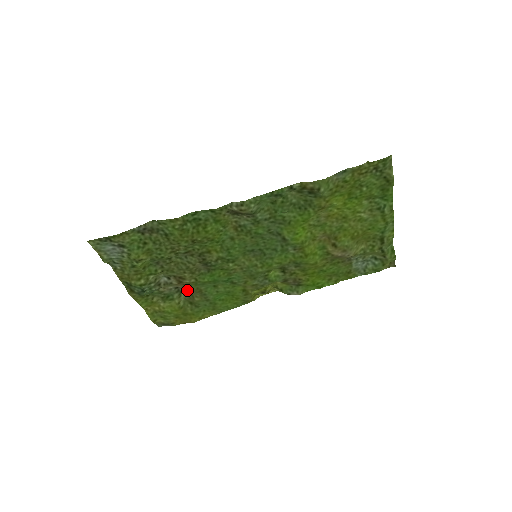
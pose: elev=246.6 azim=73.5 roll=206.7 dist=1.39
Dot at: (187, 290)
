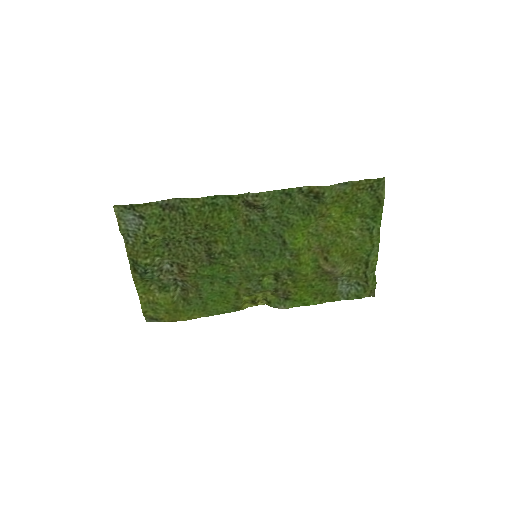
Dot at: (184, 283)
